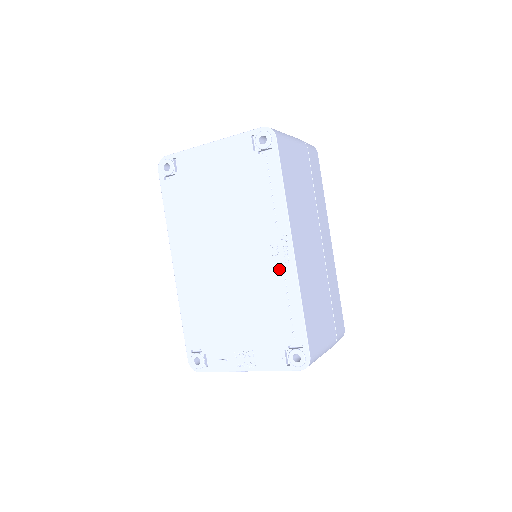
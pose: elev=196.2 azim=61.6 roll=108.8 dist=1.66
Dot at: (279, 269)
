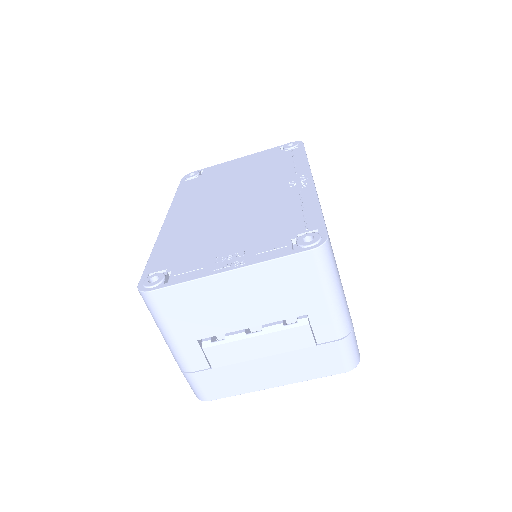
Dot at: (294, 192)
